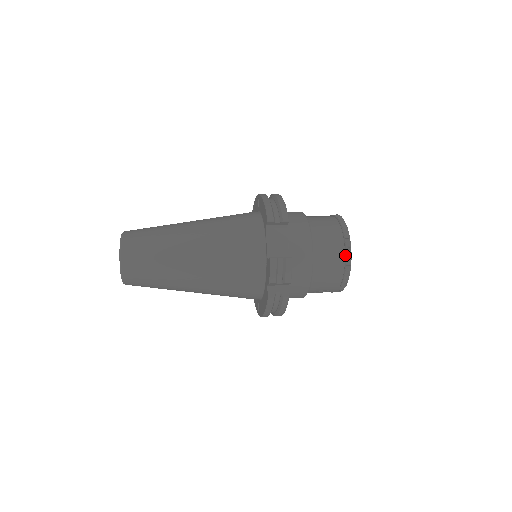
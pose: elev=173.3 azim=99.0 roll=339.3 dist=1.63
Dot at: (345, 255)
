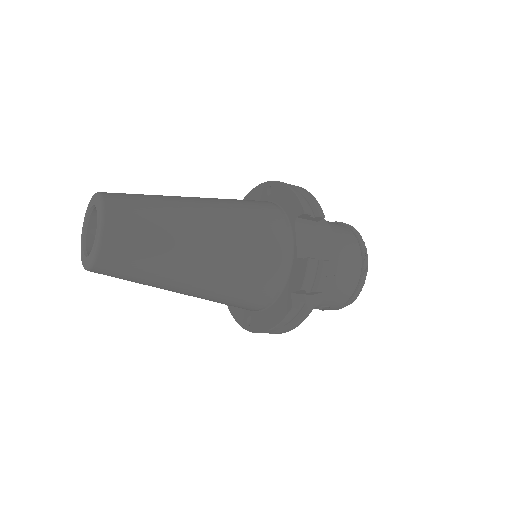
Dot at: (362, 268)
